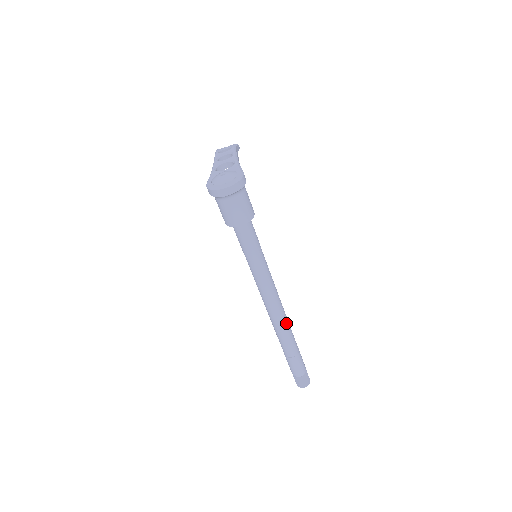
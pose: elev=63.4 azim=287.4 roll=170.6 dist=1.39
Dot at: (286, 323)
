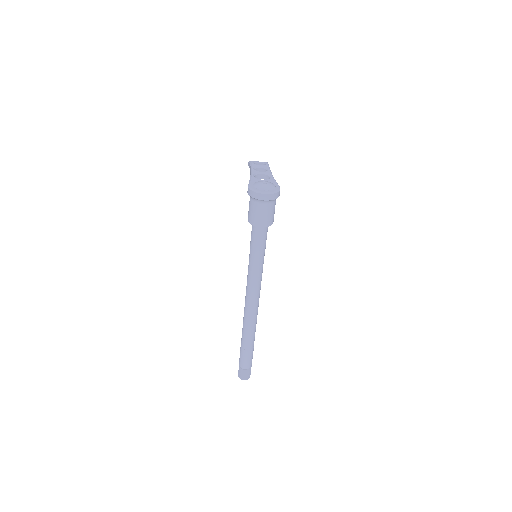
Dot at: (256, 319)
